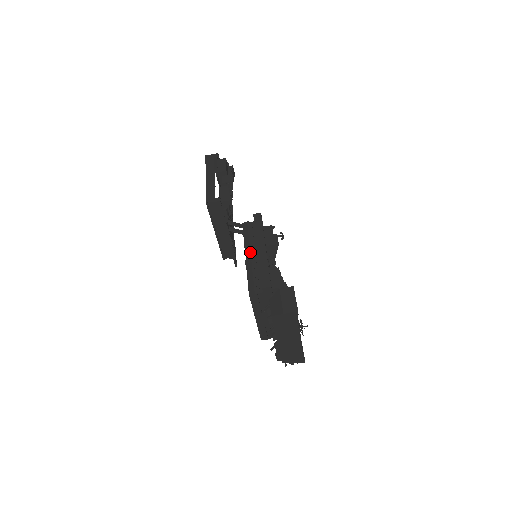
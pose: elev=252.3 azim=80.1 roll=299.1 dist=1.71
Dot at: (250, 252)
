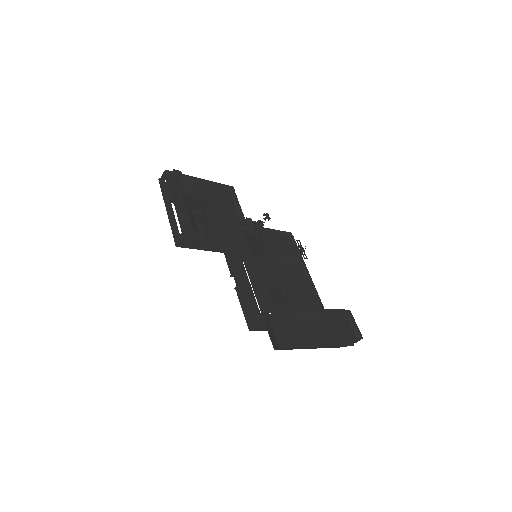
Dot at: (236, 273)
